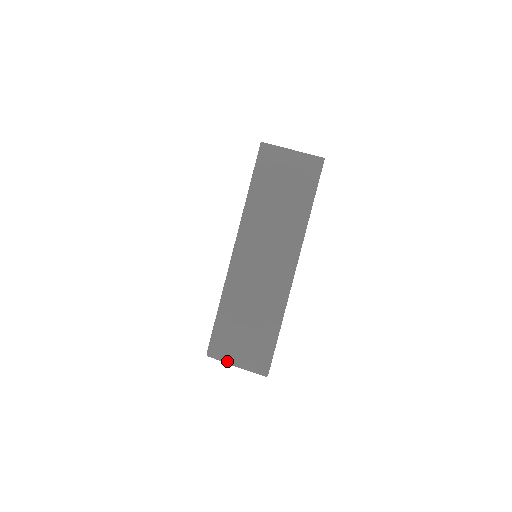
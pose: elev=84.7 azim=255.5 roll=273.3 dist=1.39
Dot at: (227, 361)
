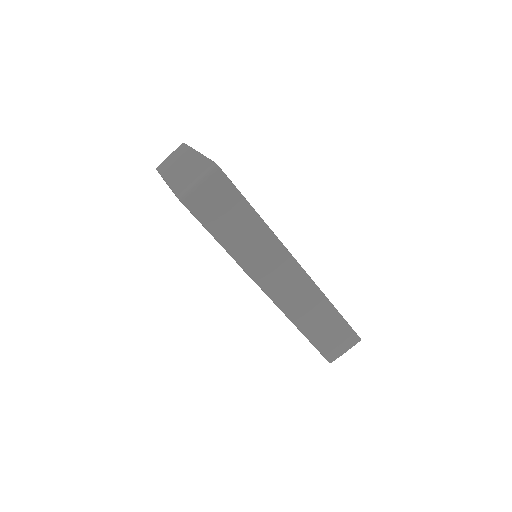
Dot at: (190, 186)
